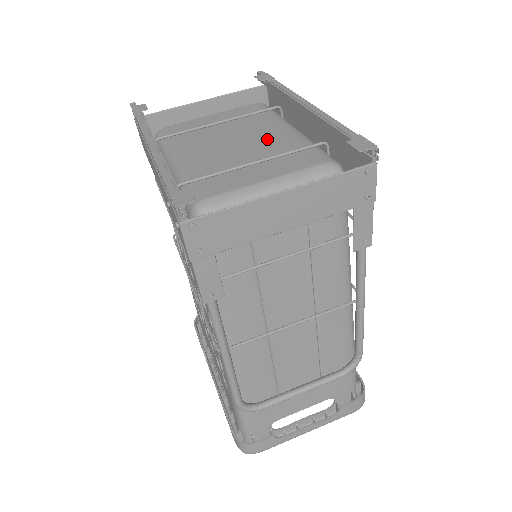
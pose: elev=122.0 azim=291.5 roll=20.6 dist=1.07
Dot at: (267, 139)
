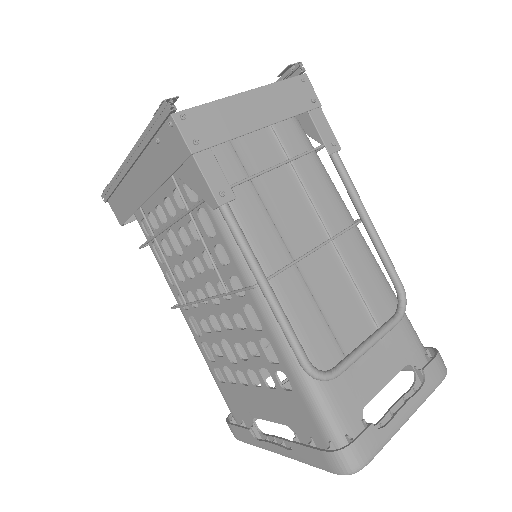
Dot at: occluded
